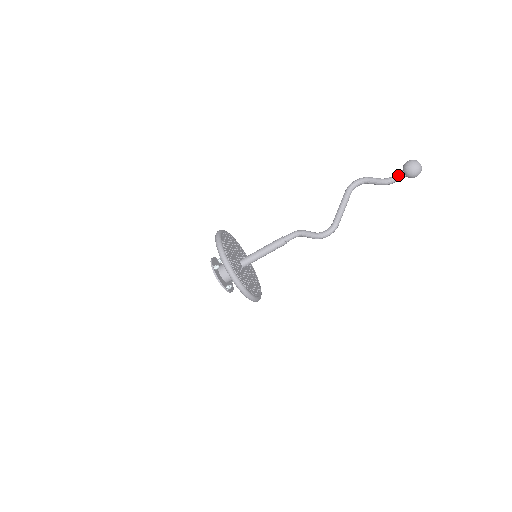
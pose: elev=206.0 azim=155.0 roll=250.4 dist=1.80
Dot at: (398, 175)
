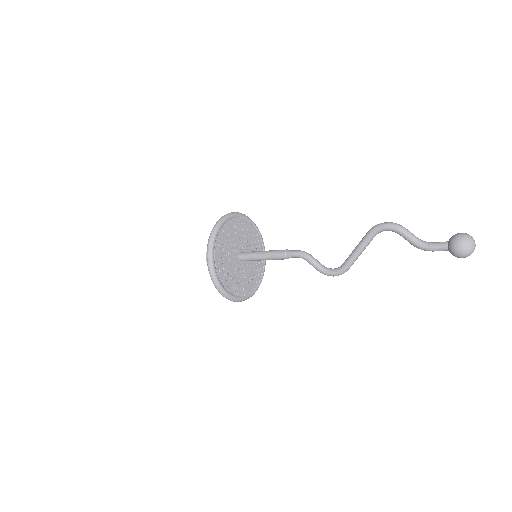
Dot at: (438, 248)
